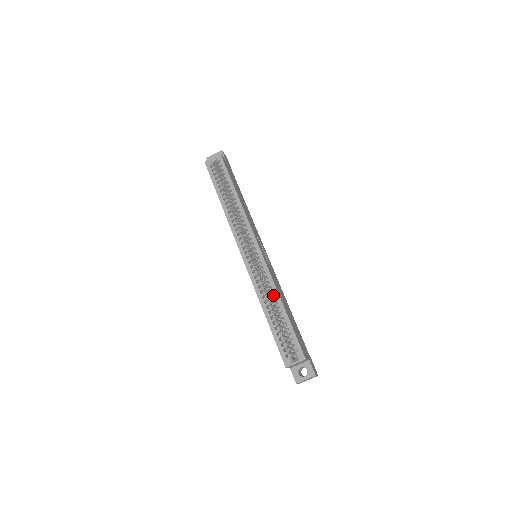
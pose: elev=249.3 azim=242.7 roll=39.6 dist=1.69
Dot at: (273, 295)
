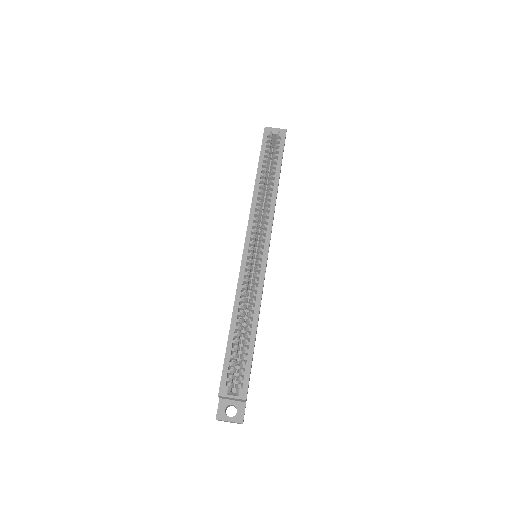
Dot at: (253, 308)
